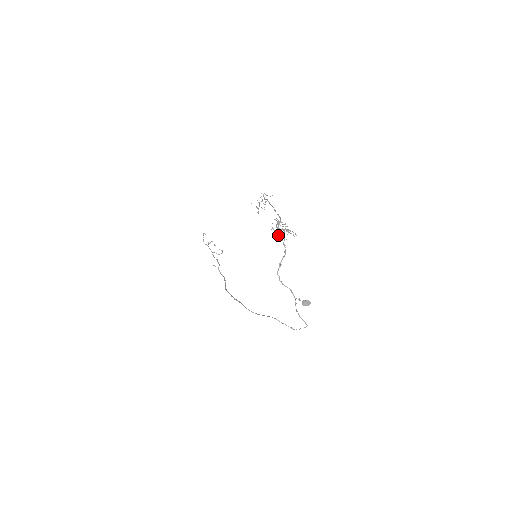
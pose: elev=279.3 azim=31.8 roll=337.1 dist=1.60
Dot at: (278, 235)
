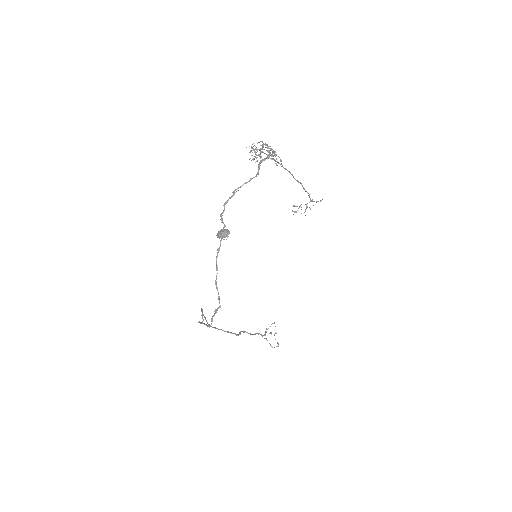
Dot at: occluded
